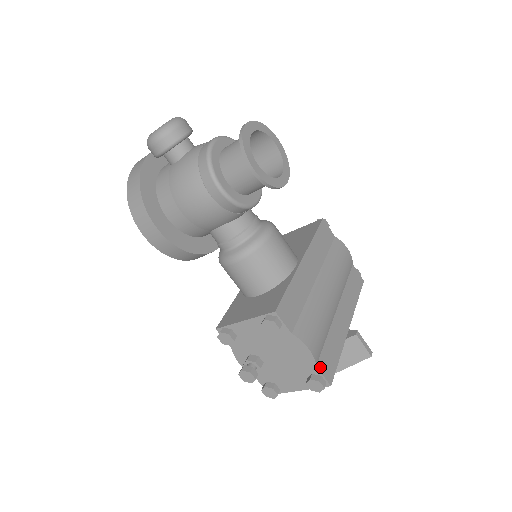
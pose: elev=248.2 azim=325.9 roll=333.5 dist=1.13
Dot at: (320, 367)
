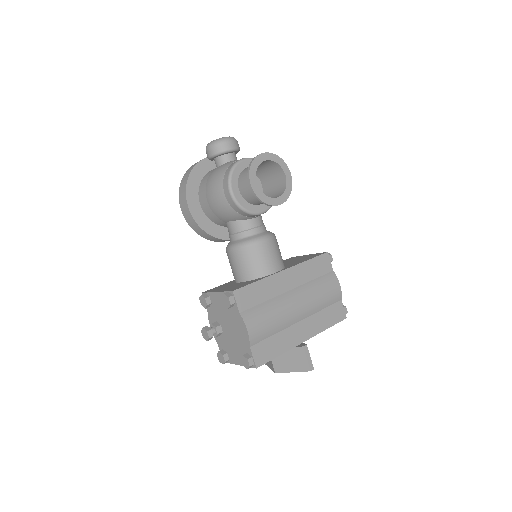
Dot at: (254, 350)
